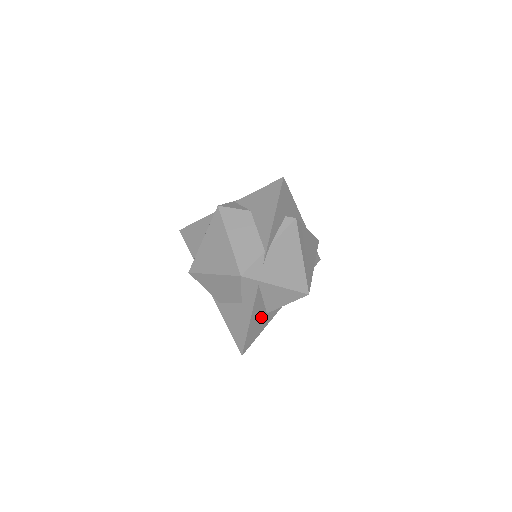
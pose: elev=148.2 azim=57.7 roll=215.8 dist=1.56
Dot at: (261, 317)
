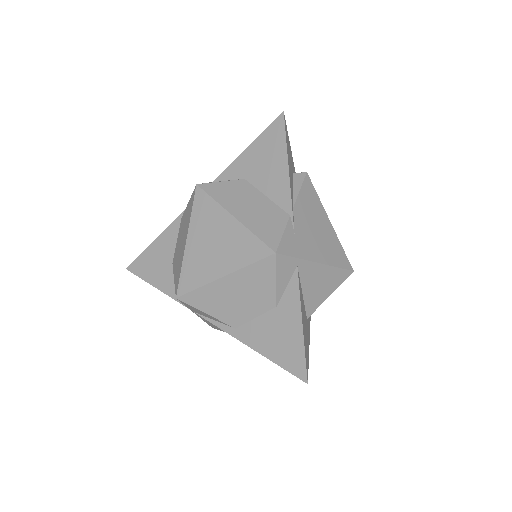
Dot at: (305, 323)
